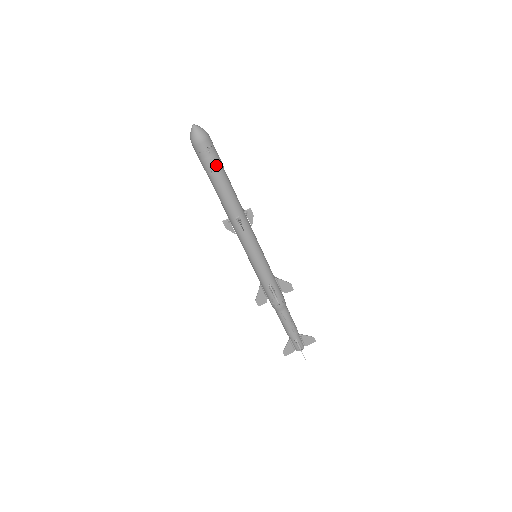
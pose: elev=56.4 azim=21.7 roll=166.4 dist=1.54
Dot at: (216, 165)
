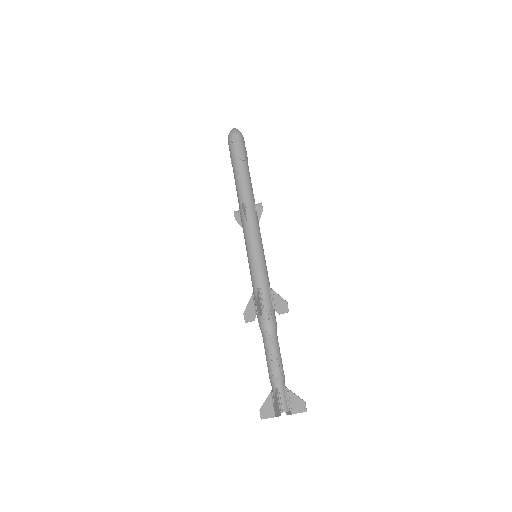
Dot at: (247, 158)
